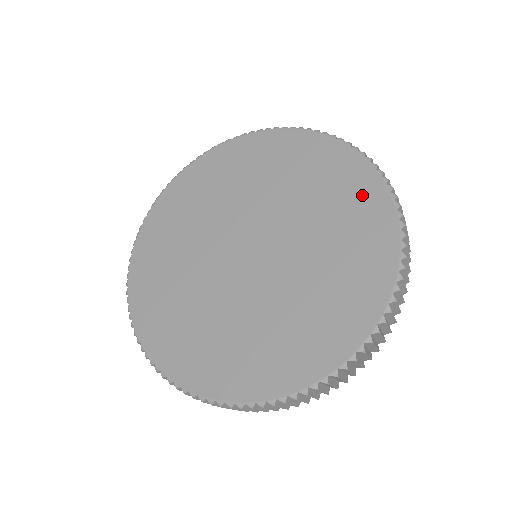
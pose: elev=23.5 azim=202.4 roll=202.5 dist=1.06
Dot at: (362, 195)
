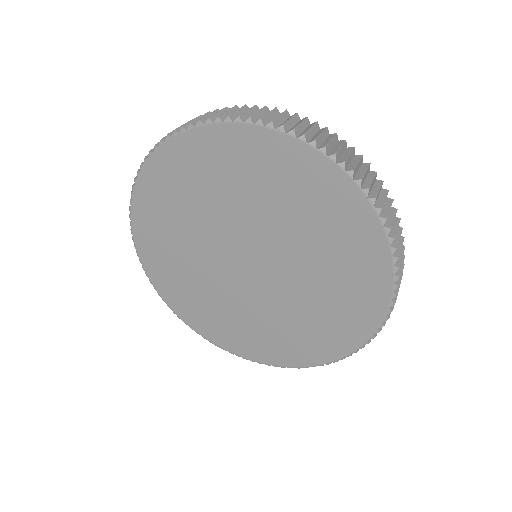
Dot at: (310, 177)
